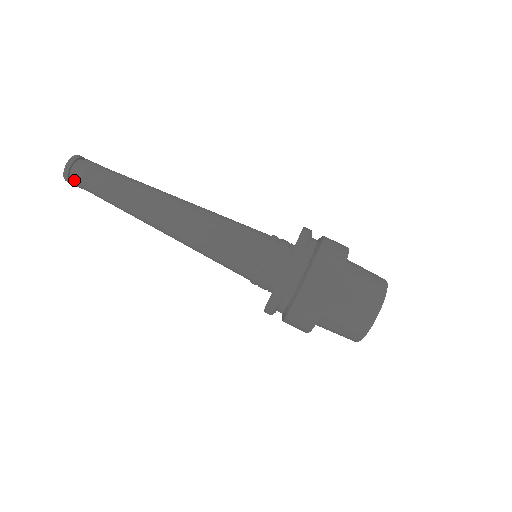
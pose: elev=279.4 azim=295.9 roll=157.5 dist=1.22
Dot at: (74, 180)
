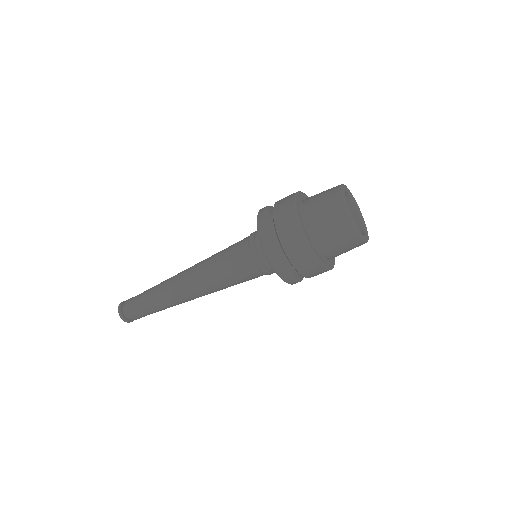
Dot at: (130, 318)
